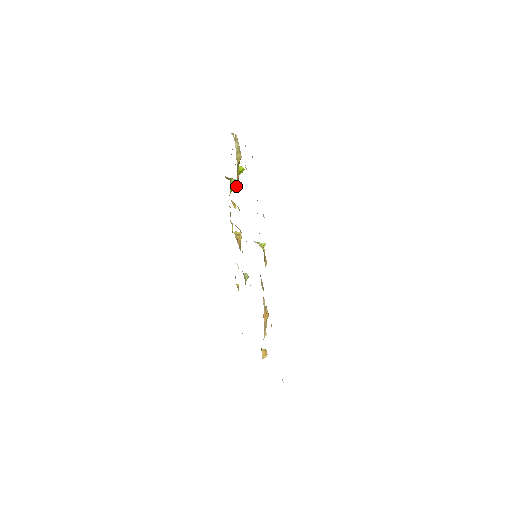
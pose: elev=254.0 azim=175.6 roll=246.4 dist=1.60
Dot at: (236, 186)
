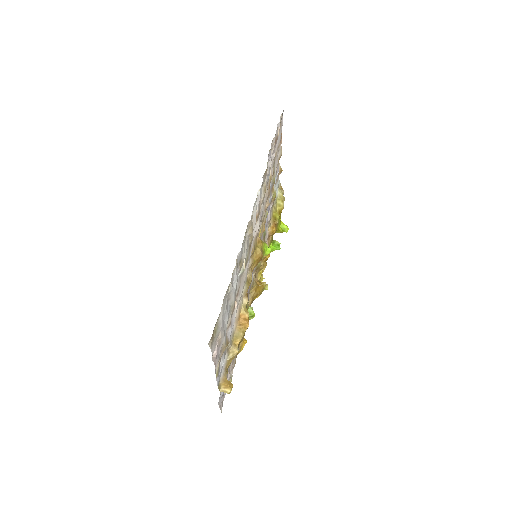
Dot at: (279, 248)
